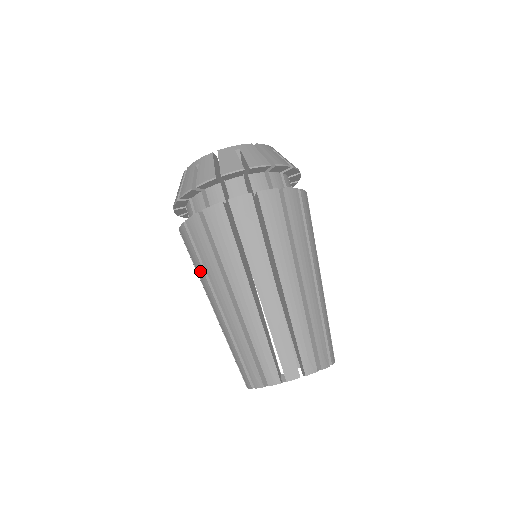
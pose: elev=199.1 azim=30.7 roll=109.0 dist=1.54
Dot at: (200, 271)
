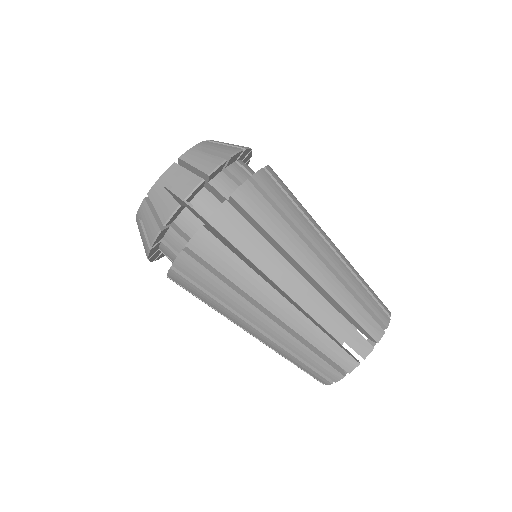
Dot at: occluded
